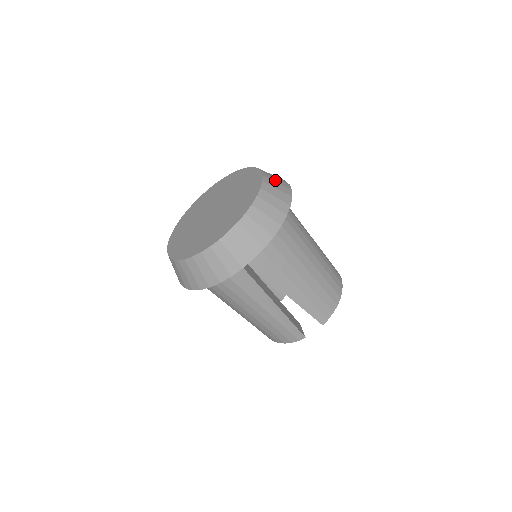
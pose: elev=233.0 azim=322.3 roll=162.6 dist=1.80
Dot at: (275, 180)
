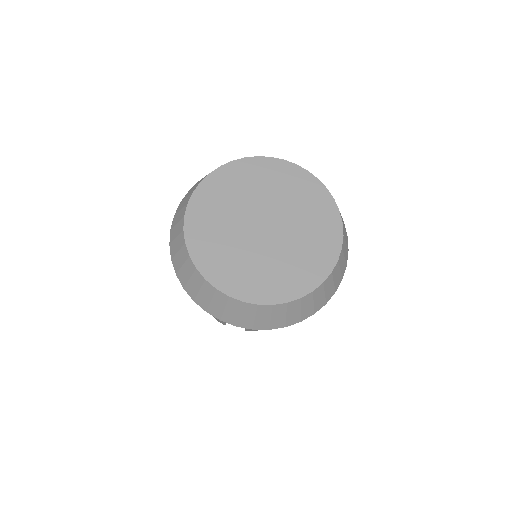
Dot at: (342, 264)
